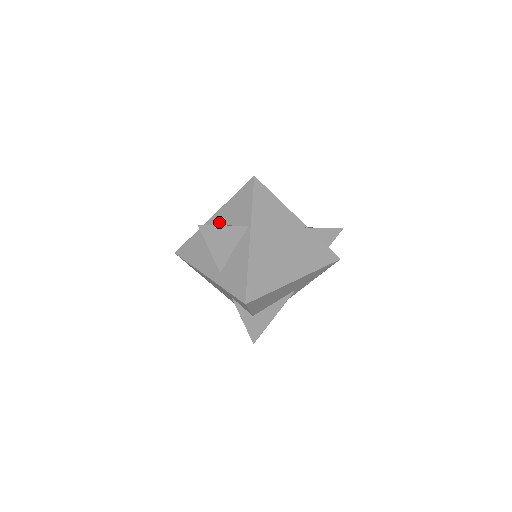
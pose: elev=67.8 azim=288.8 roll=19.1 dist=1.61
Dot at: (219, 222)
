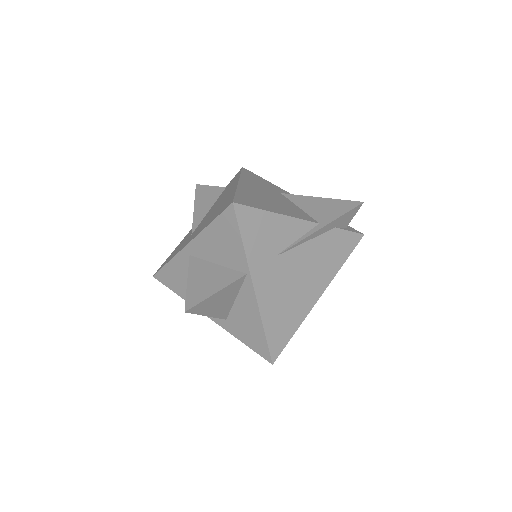
Dot at: (201, 256)
